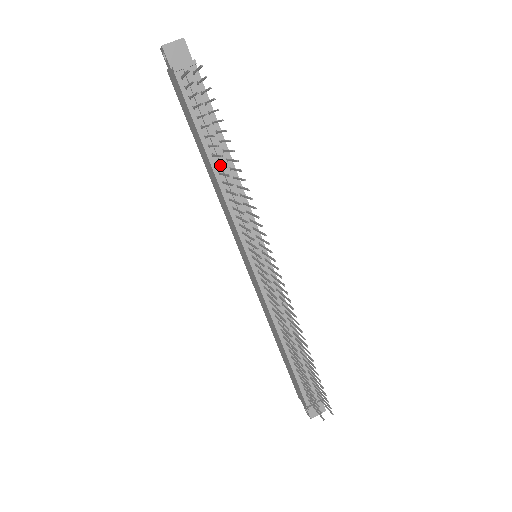
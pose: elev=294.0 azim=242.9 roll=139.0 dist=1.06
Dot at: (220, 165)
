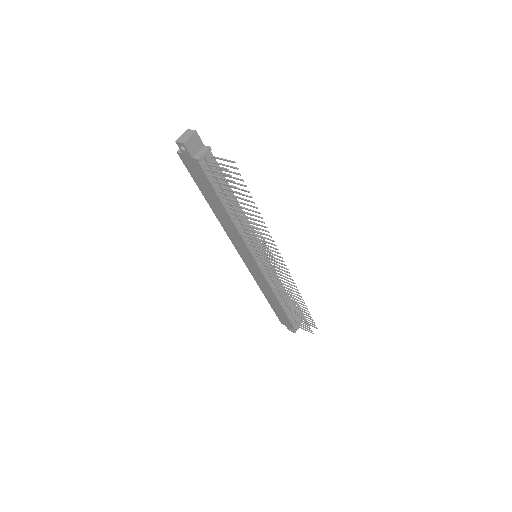
Dot at: occluded
